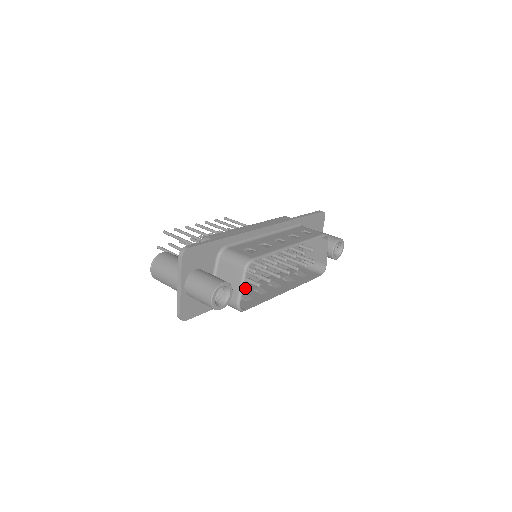
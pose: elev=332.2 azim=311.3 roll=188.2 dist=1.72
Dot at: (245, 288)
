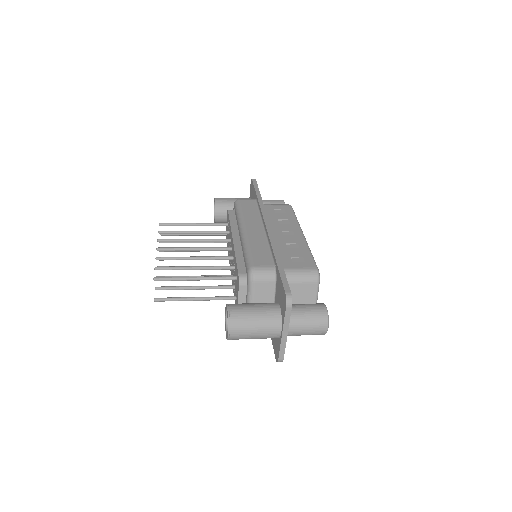
Dot at: occluded
